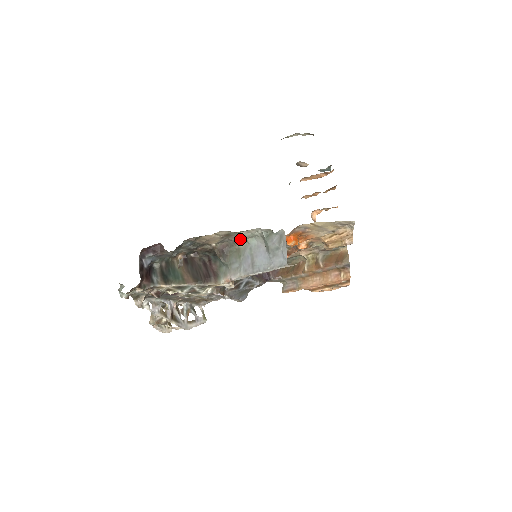
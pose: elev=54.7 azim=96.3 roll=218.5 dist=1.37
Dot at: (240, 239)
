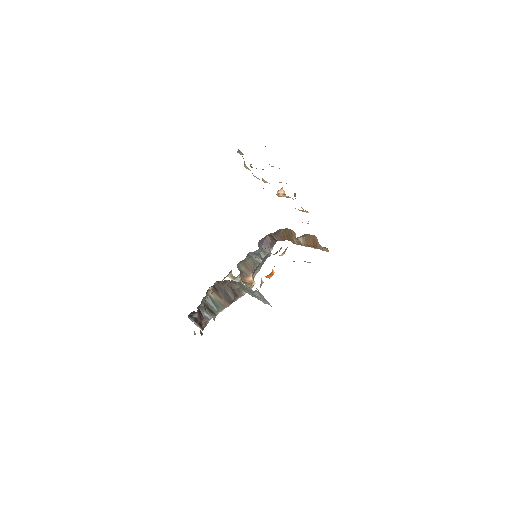
Dot at: occluded
